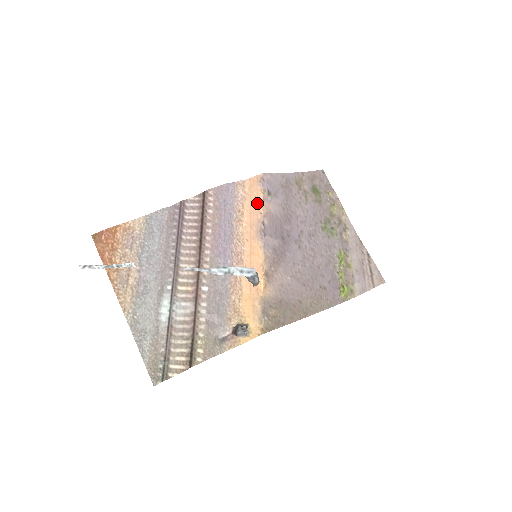
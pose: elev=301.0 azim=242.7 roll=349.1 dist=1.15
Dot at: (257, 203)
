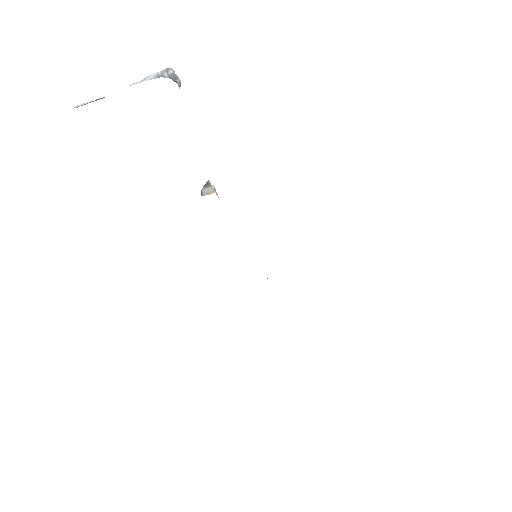
Dot at: occluded
